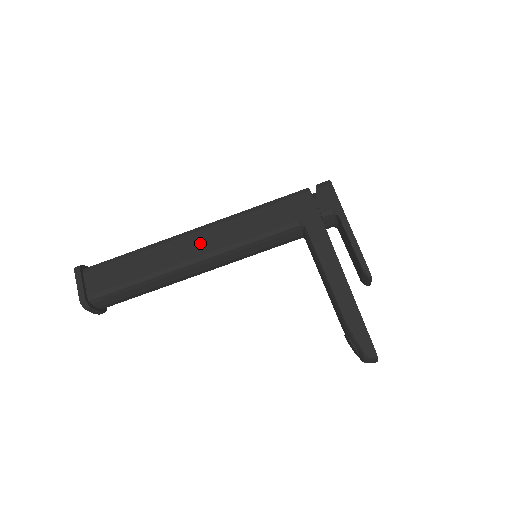
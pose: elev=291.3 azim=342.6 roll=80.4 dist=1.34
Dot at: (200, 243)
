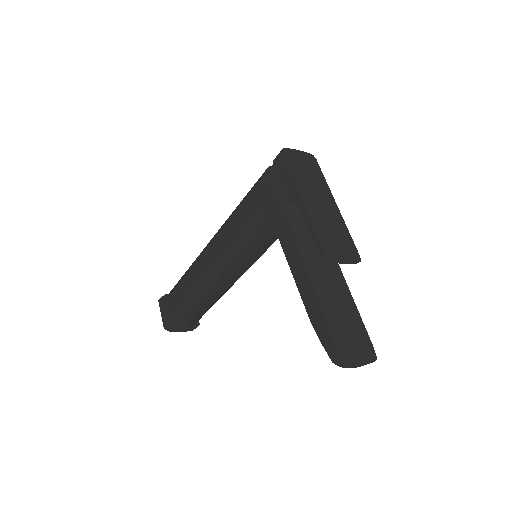
Dot at: (210, 258)
